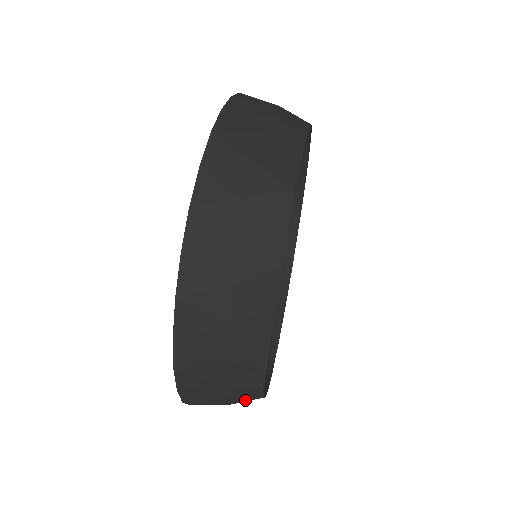
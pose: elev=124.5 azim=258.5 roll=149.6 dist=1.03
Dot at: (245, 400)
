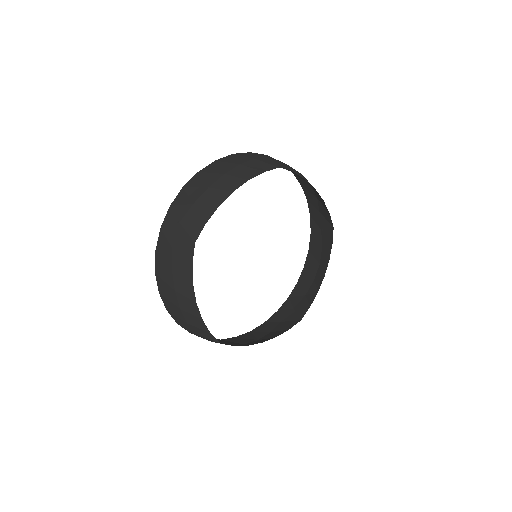
Dot at: (183, 264)
